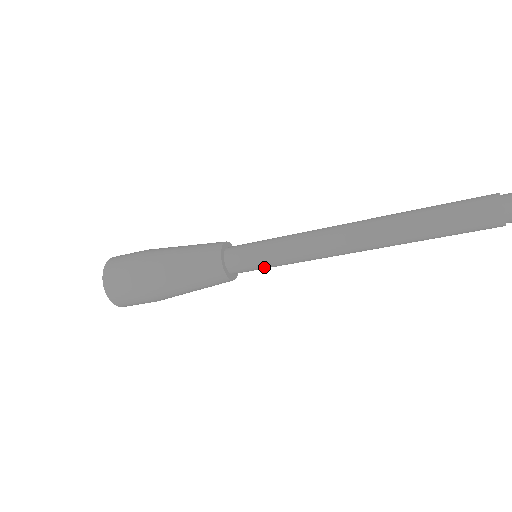
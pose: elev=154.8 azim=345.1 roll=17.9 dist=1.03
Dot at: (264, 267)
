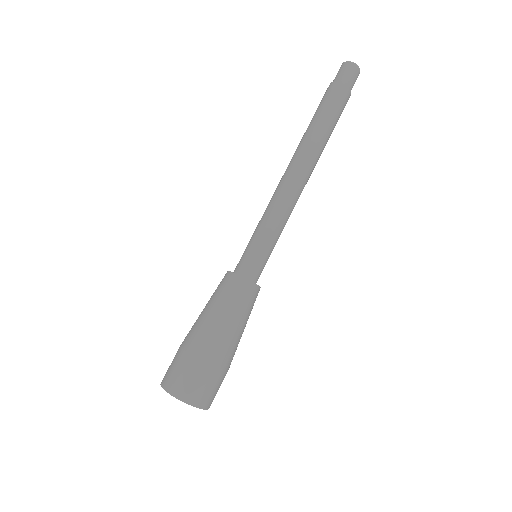
Dot at: (270, 254)
